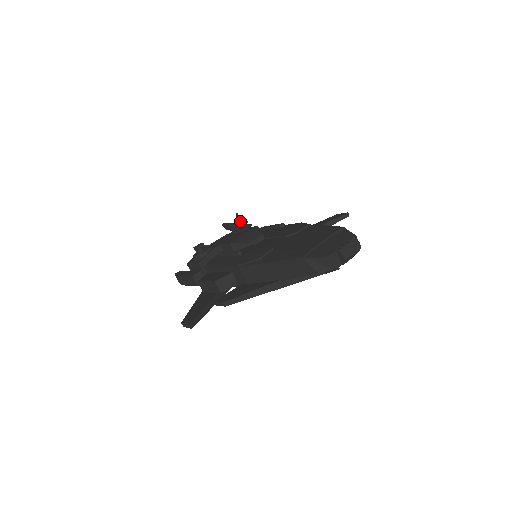
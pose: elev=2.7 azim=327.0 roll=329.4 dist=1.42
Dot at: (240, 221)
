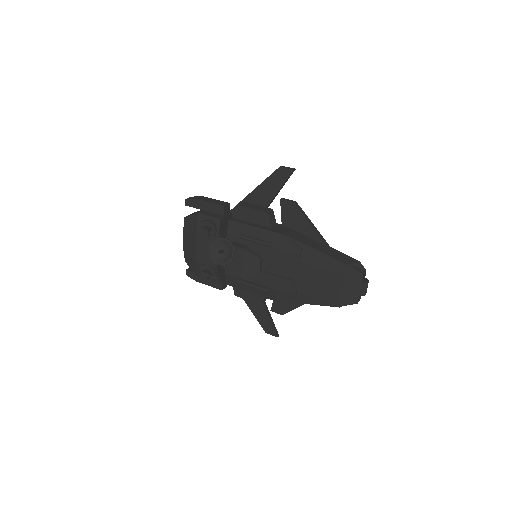
Dot at: (208, 233)
